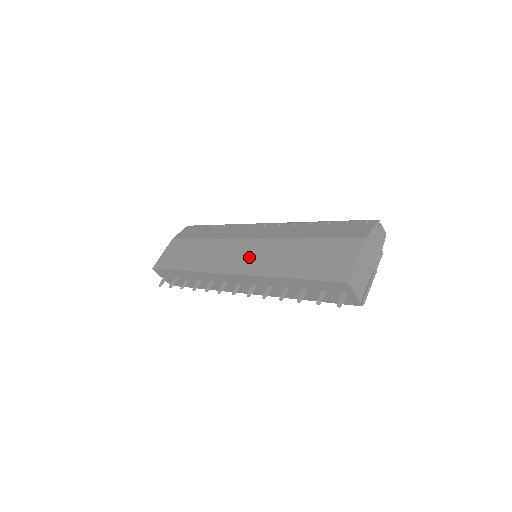
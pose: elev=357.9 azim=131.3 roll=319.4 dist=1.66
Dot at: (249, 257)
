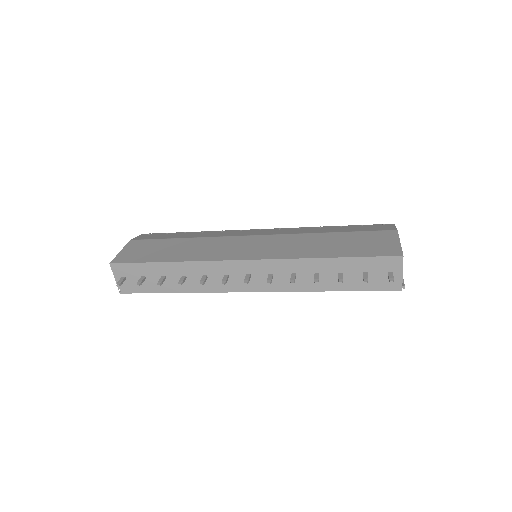
Dot at: (263, 247)
